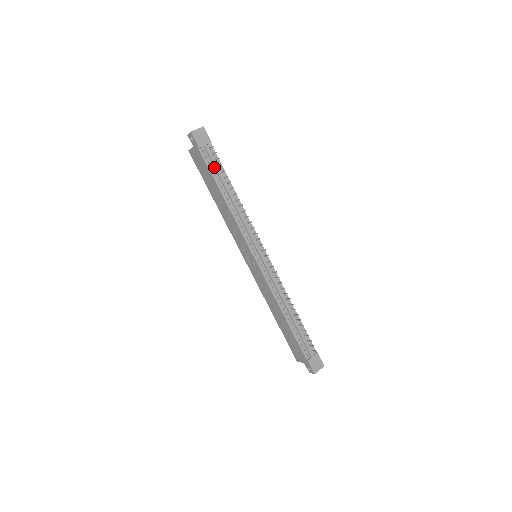
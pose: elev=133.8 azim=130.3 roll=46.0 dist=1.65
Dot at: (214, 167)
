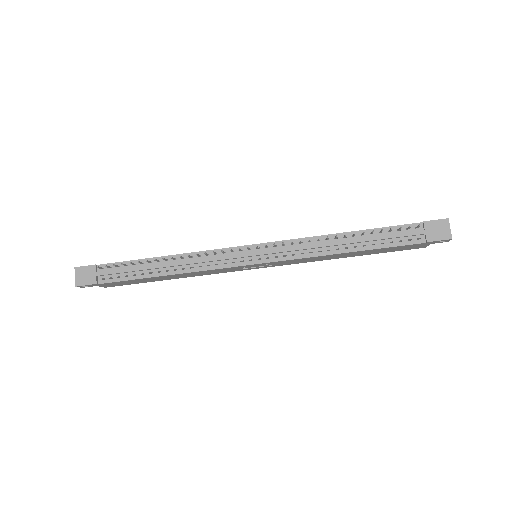
Dot at: (125, 273)
